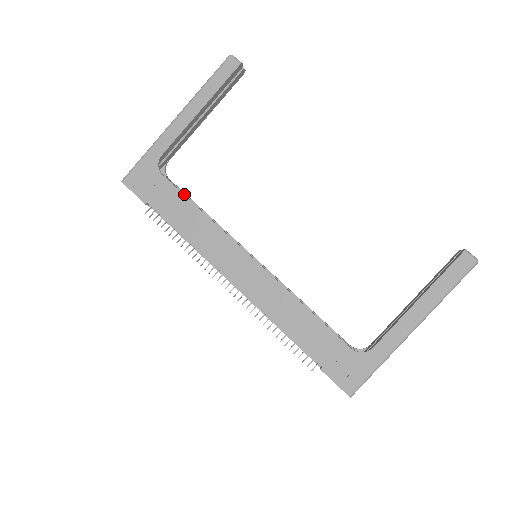
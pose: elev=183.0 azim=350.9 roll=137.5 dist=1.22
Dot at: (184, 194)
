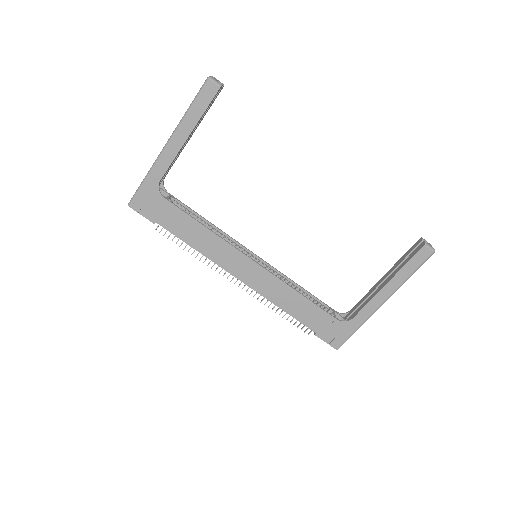
Dot at: (185, 206)
